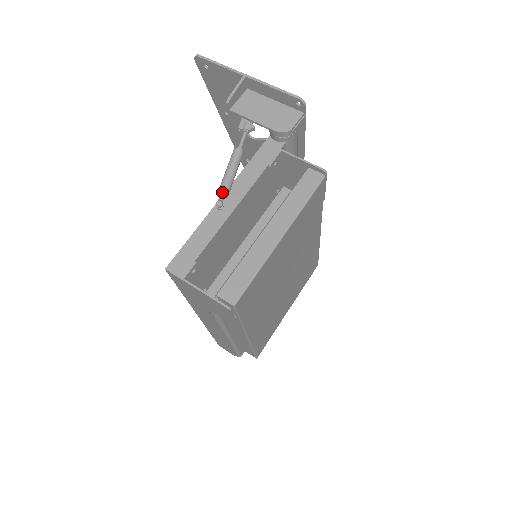
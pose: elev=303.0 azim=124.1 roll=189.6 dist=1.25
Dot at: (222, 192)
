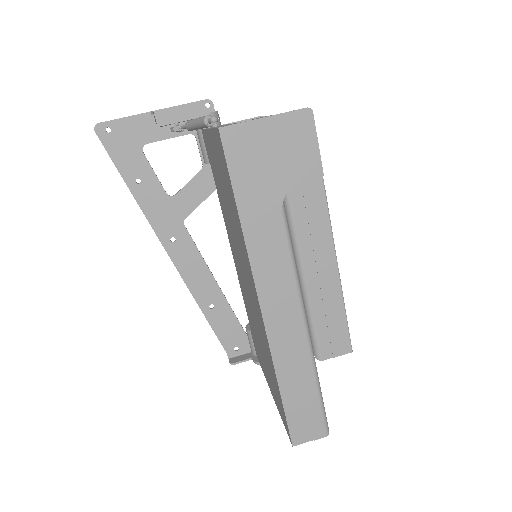
Dot at: (208, 116)
